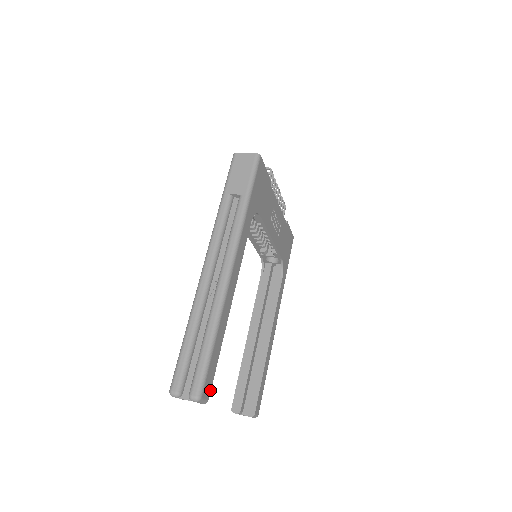
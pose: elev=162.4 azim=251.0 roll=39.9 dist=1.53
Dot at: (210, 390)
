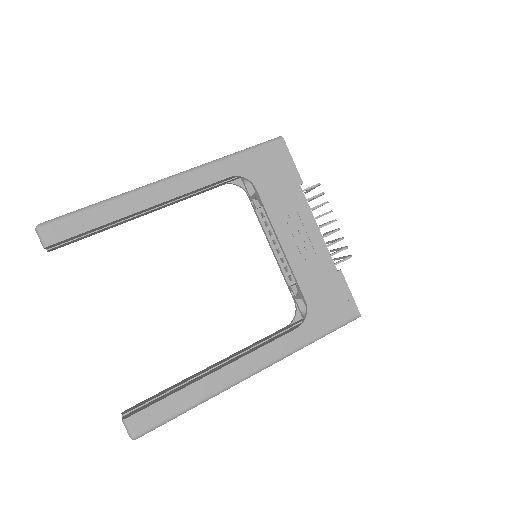
Dot at: (57, 241)
